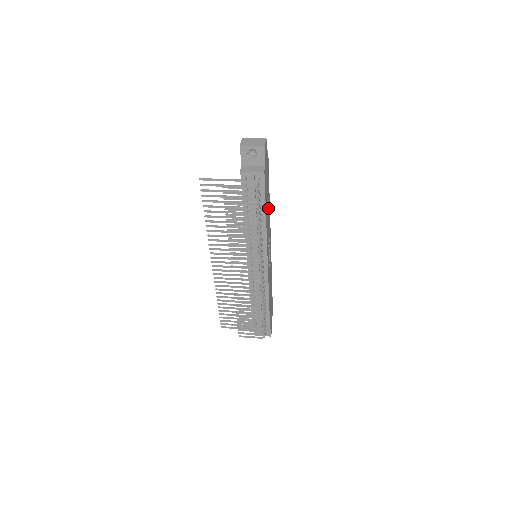
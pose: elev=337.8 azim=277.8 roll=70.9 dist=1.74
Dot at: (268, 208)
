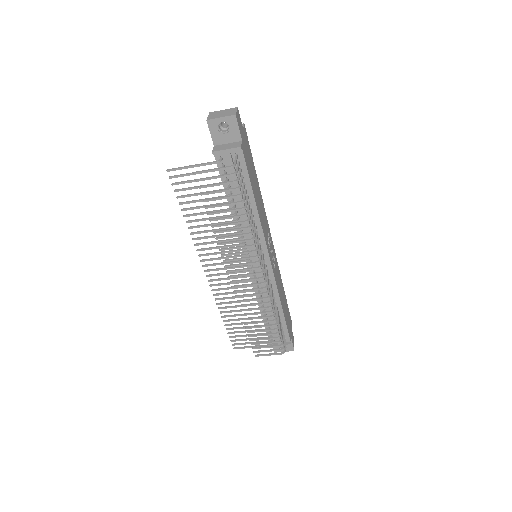
Dot at: (258, 195)
